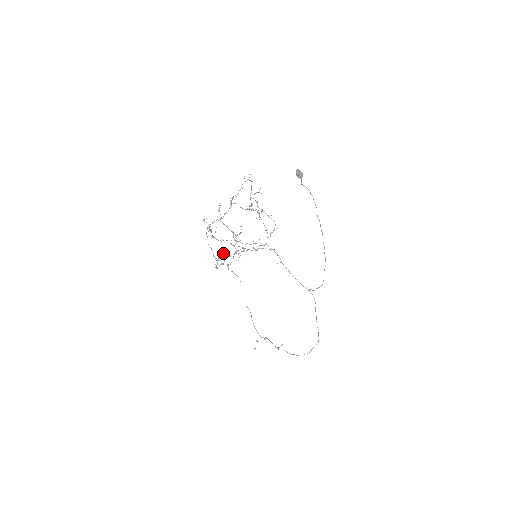
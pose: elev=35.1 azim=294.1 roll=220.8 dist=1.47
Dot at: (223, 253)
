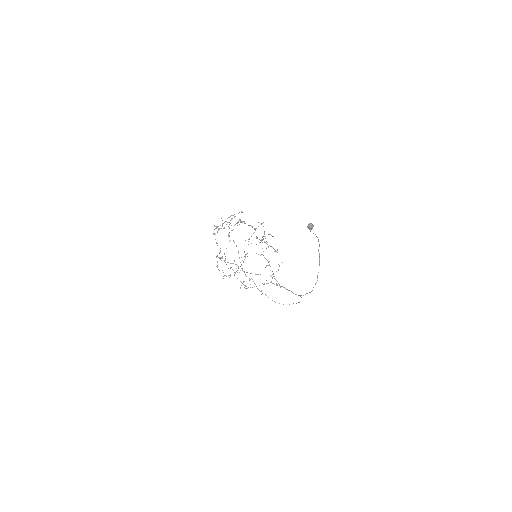
Dot at: occluded
